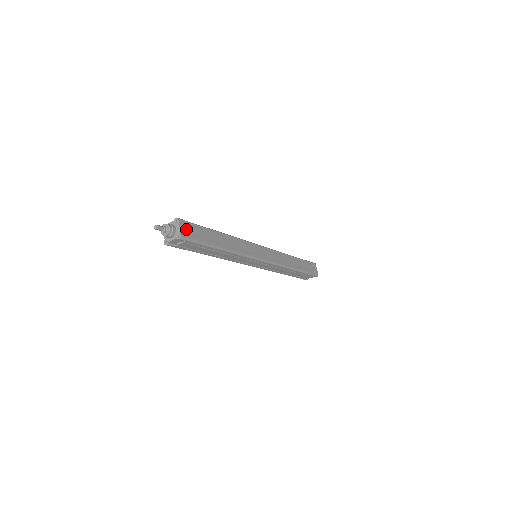
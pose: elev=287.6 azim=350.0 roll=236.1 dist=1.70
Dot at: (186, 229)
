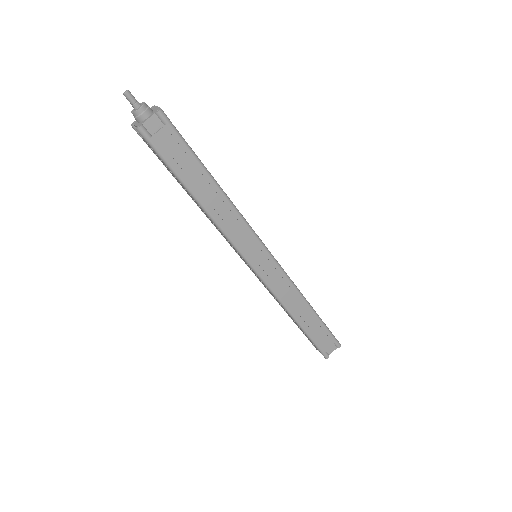
Dot at: occluded
